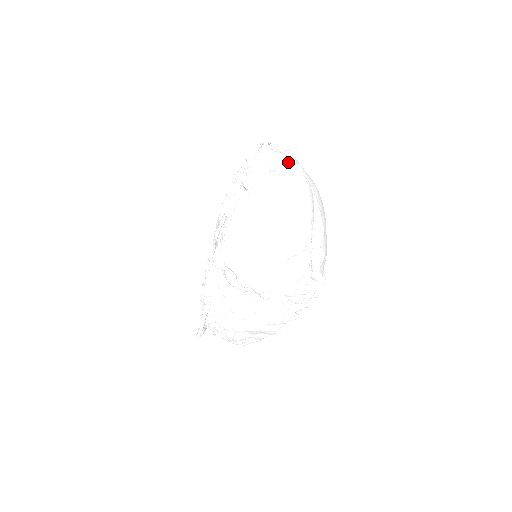
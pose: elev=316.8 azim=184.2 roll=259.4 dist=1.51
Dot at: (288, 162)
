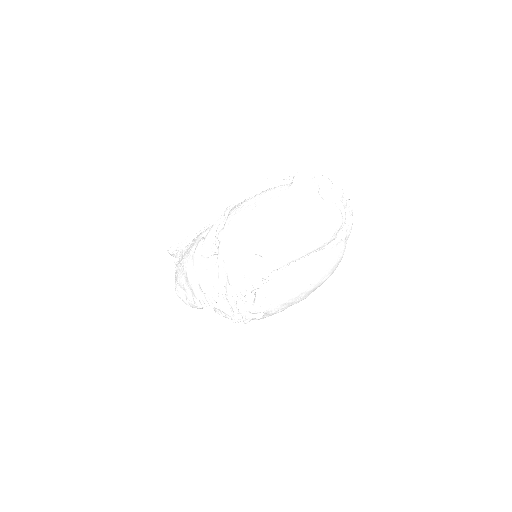
Dot at: (337, 208)
